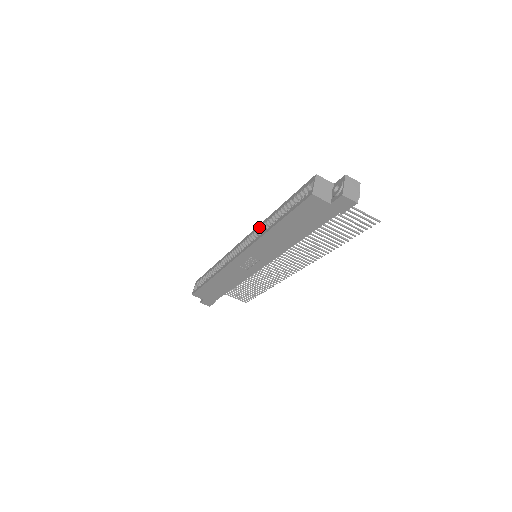
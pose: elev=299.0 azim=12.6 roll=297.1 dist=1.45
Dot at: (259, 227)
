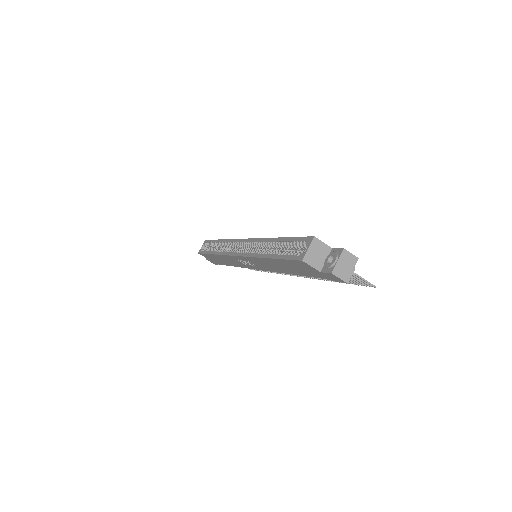
Dot at: (259, 241)
